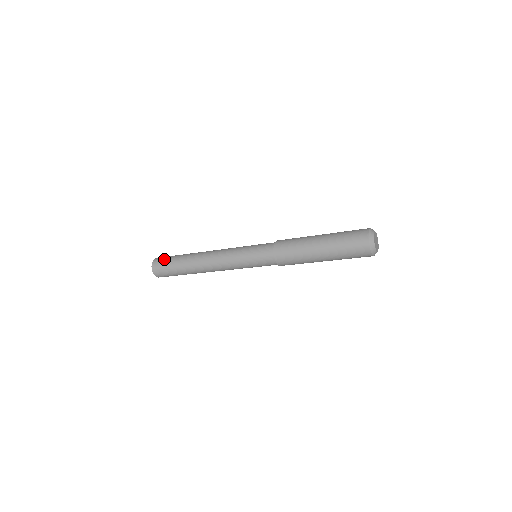
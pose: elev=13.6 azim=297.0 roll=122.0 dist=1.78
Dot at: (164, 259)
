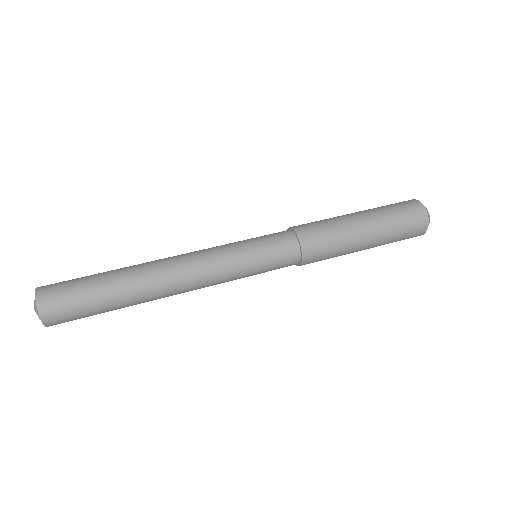
Dot at: (71, 309)
